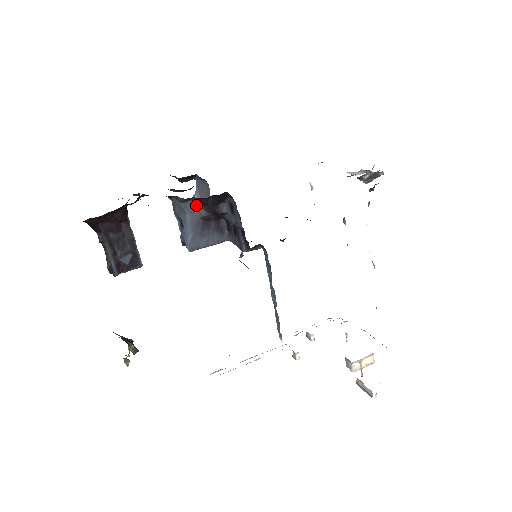
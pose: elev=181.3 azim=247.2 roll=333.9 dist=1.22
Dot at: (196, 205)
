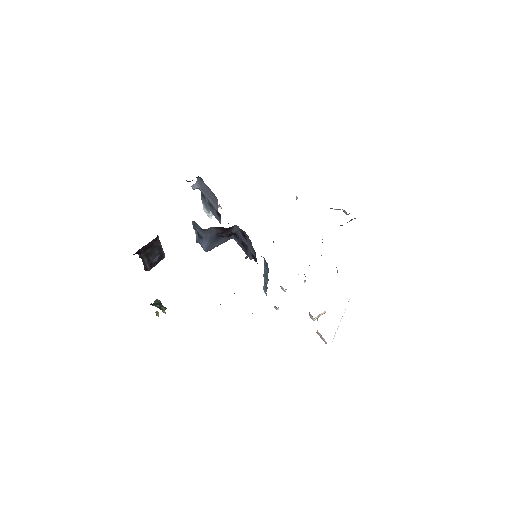
Dot at: (214, 228)
